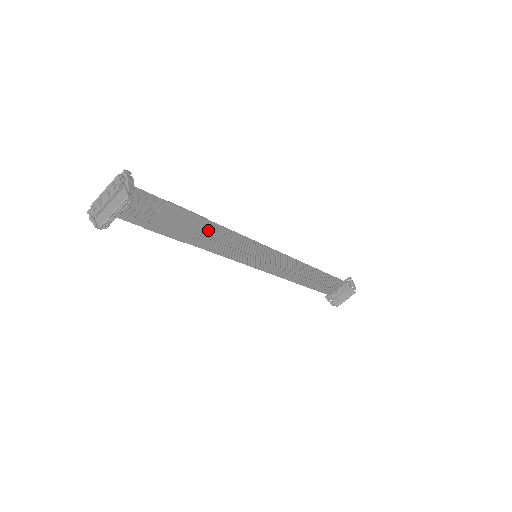
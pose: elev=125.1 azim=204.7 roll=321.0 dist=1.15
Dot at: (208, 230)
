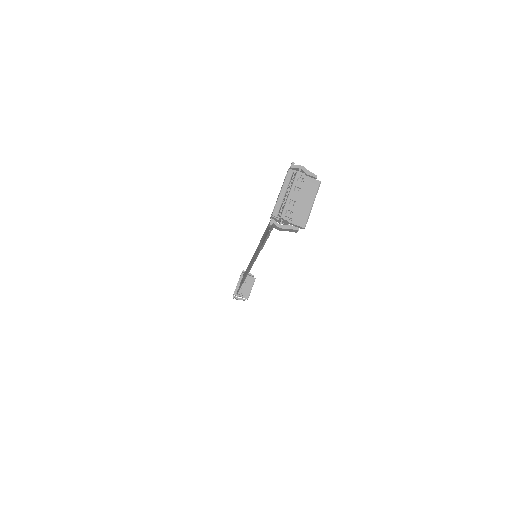
Dot at: occluded
